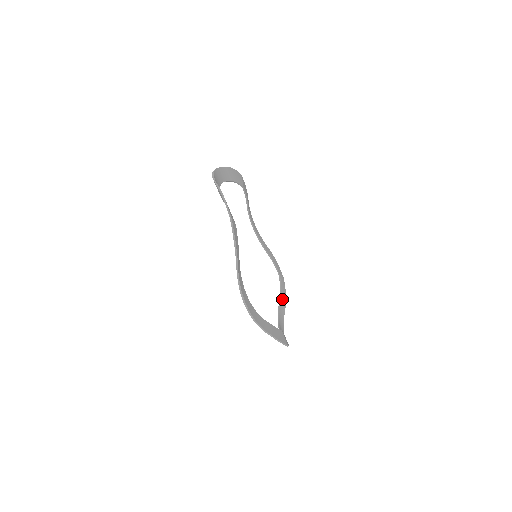
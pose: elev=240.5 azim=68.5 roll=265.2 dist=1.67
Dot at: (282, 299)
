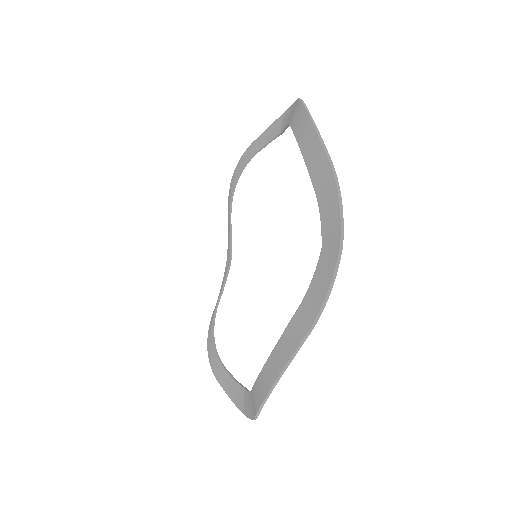
Dot at: (220, 298)
